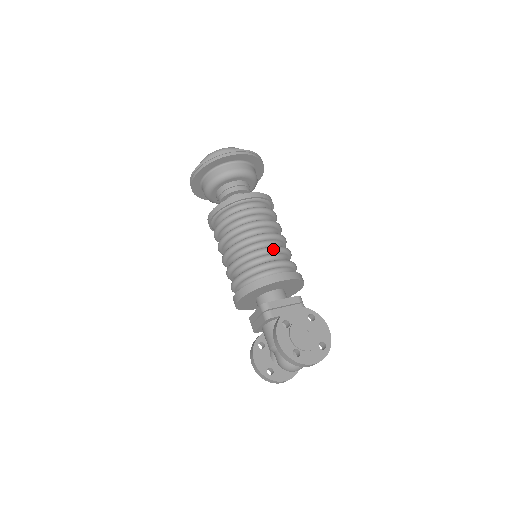
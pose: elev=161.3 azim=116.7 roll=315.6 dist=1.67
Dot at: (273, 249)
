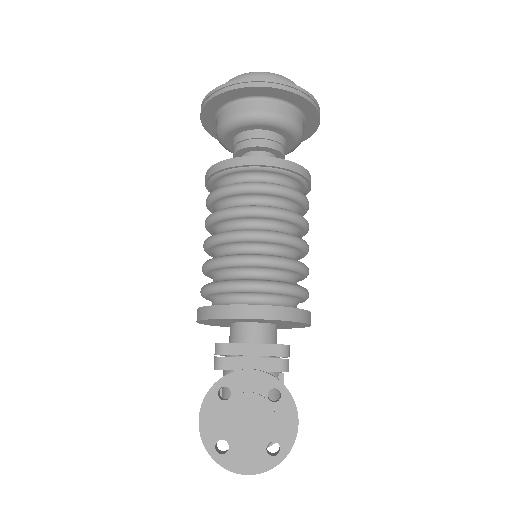
Dot at: (257, 260)
